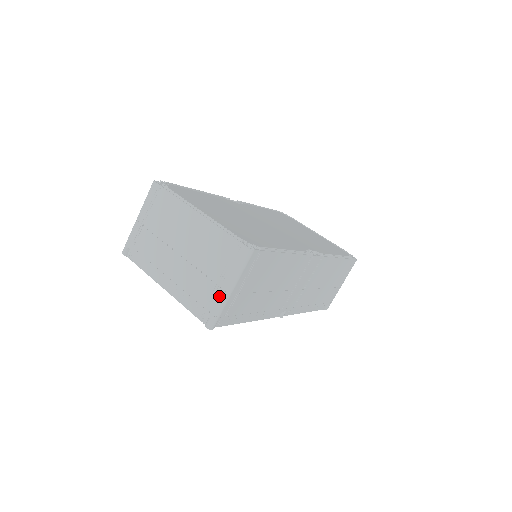
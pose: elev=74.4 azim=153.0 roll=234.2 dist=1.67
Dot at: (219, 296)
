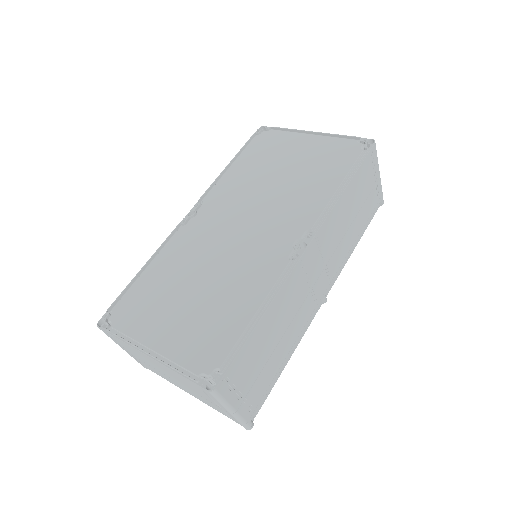
Dot at: (229, 415)
